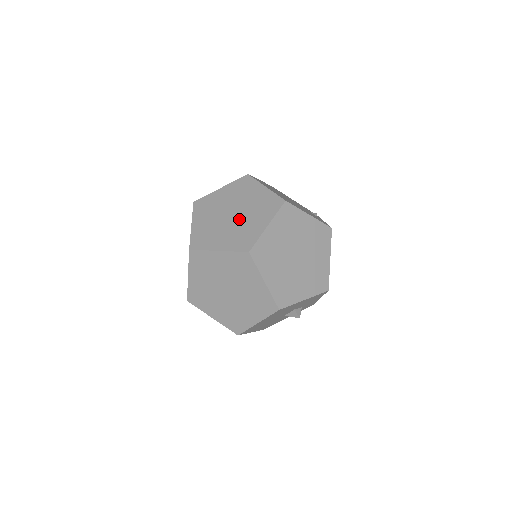
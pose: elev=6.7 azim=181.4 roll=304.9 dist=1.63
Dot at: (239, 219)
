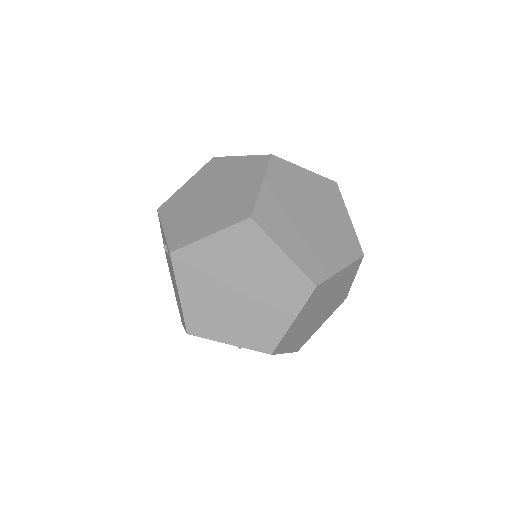
Dot at: (316, 232)
